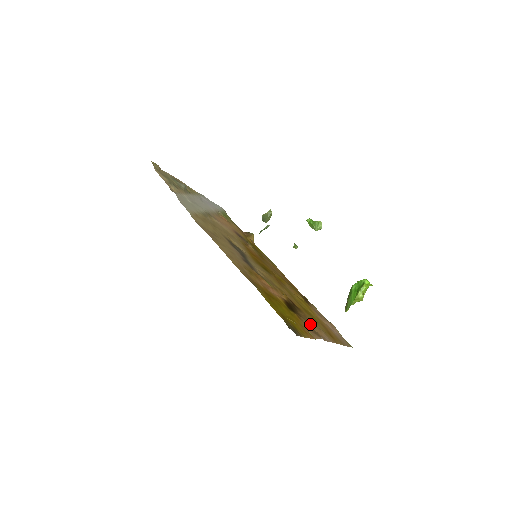
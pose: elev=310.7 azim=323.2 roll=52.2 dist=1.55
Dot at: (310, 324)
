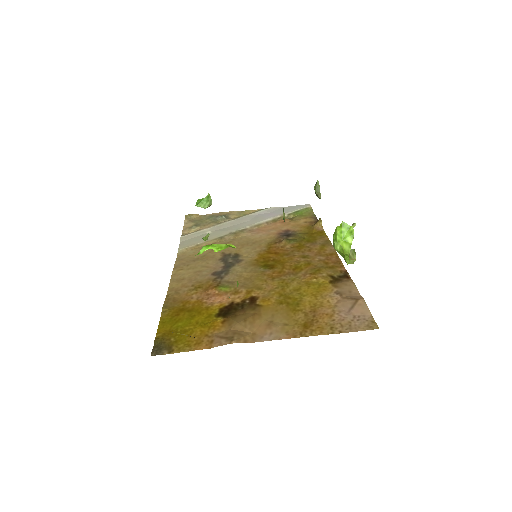
Dot at: (247, 324)
